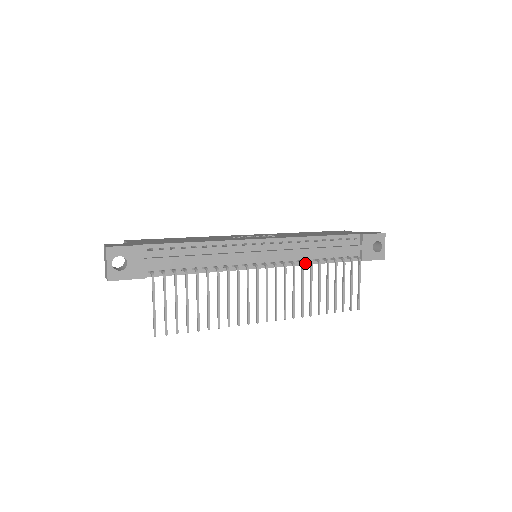
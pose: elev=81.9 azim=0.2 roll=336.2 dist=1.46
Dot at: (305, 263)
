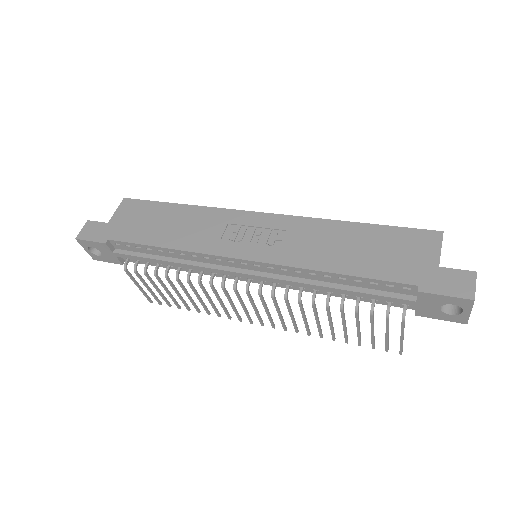
Dot at: (313, 291)
